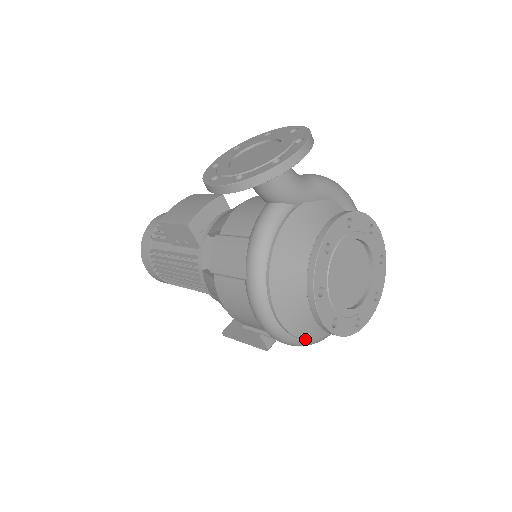
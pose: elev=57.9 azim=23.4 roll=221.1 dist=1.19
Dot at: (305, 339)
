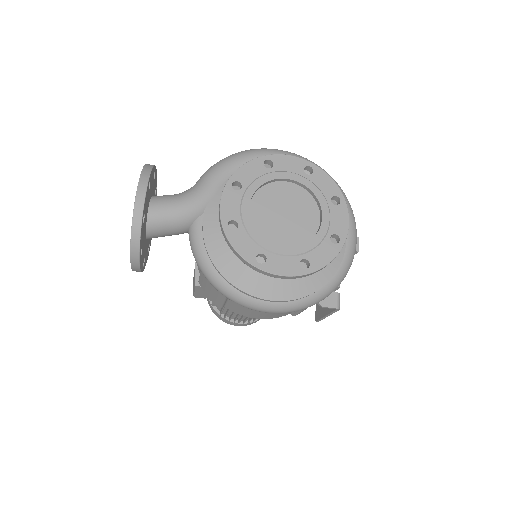
Dot at: (320, 288)
